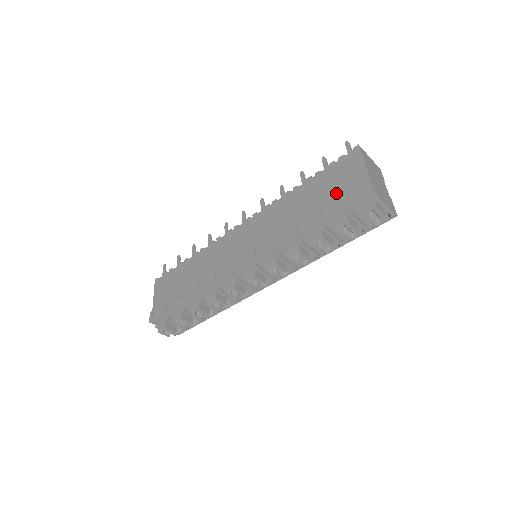
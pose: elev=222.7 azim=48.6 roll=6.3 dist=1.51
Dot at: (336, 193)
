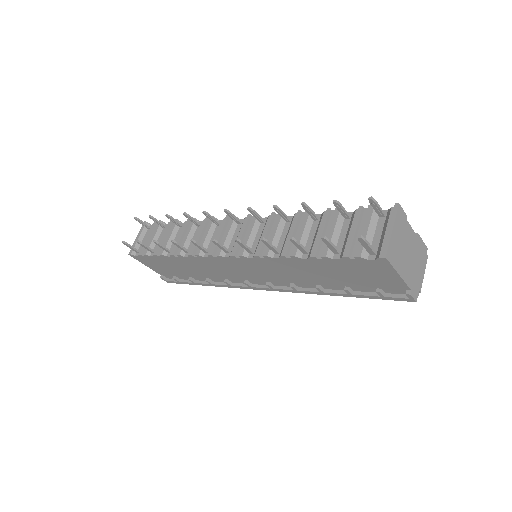
Dot at: (364, 283)
